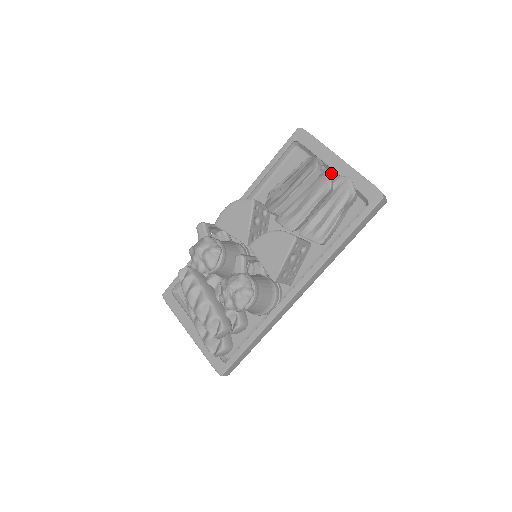
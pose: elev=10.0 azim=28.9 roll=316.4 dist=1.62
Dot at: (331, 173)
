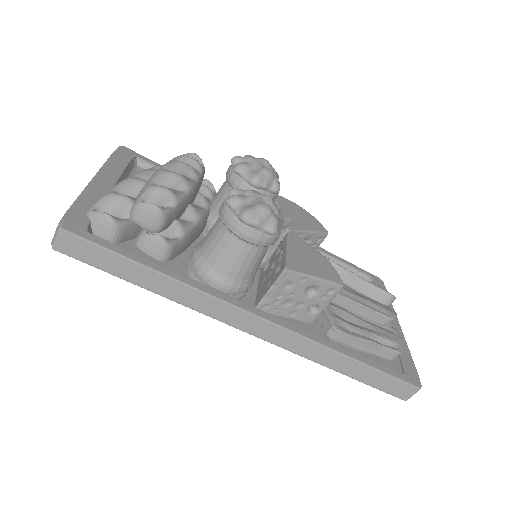
Dot at: occluded
